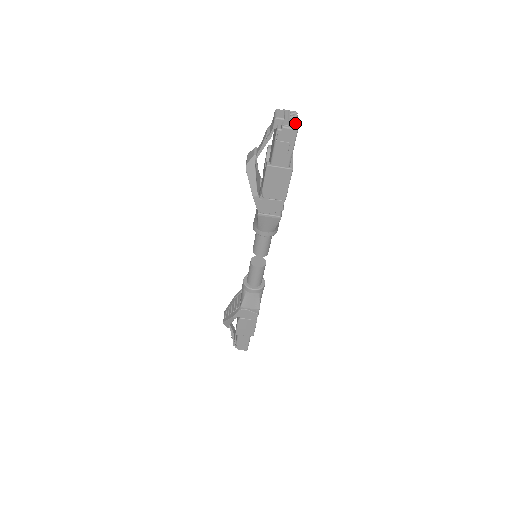
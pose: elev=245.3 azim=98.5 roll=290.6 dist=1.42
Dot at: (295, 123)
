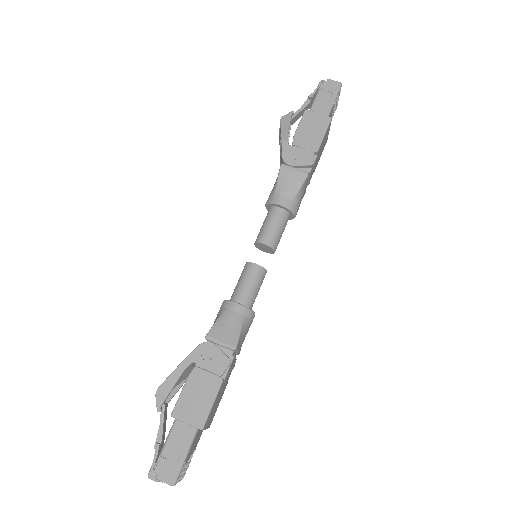
Dot at: occluded
